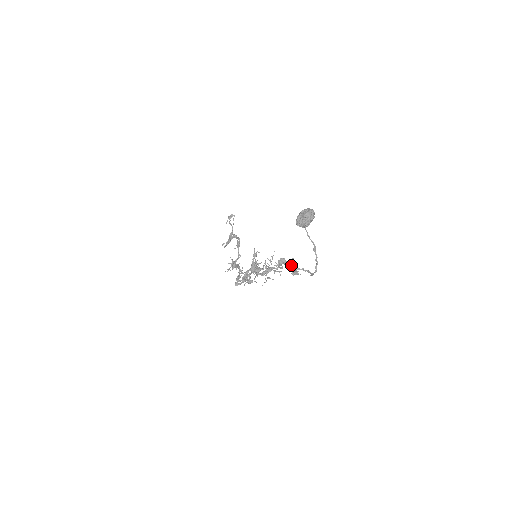
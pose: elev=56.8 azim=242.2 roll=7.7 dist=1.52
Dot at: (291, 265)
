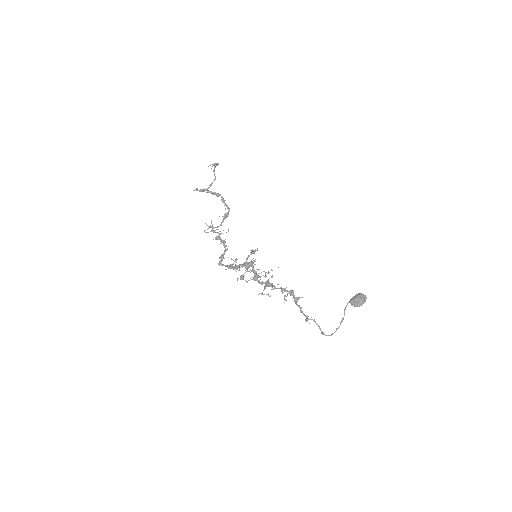
Dot at: (297, 301)
